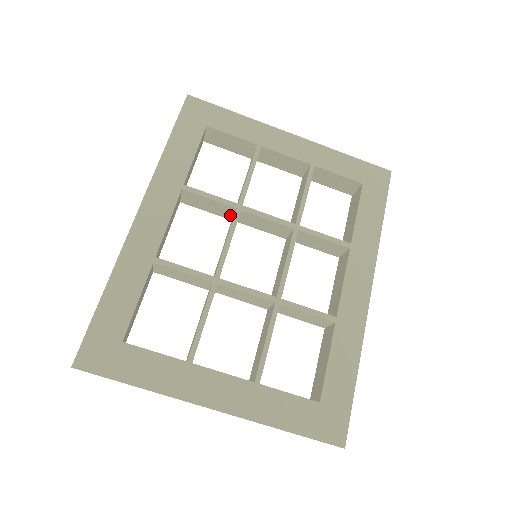
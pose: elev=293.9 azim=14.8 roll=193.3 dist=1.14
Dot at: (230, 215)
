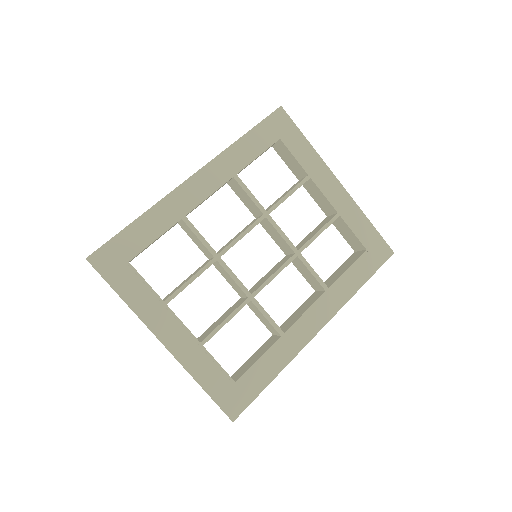
Dot at: (256, 215)
